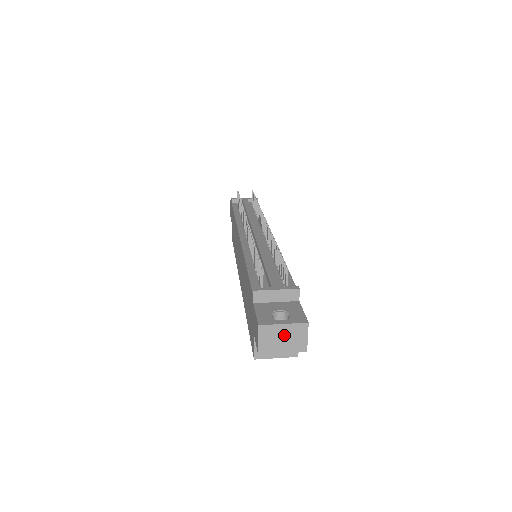
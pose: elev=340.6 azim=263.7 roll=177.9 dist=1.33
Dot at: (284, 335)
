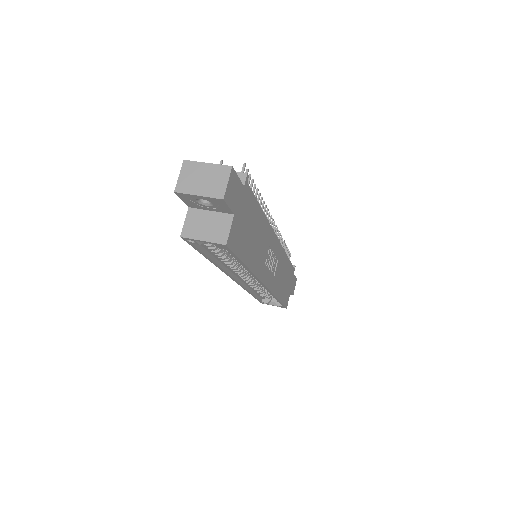
Dot at: (205, 175)
